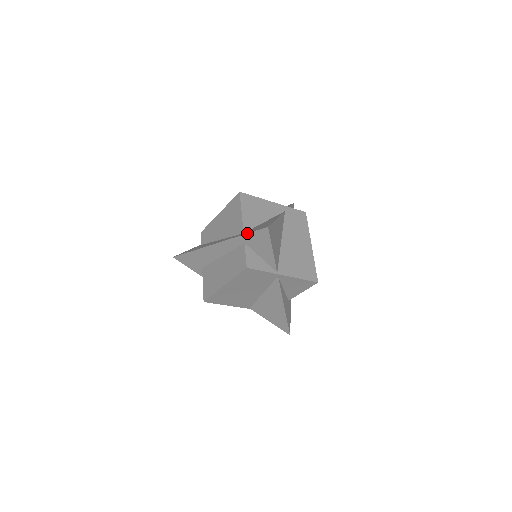
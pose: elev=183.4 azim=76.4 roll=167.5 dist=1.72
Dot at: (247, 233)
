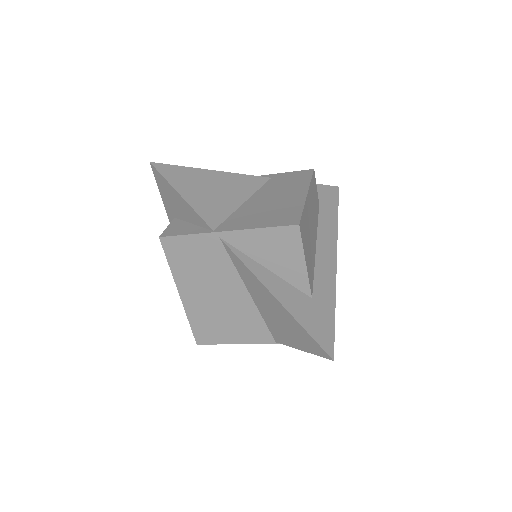
Dot at: occluded
